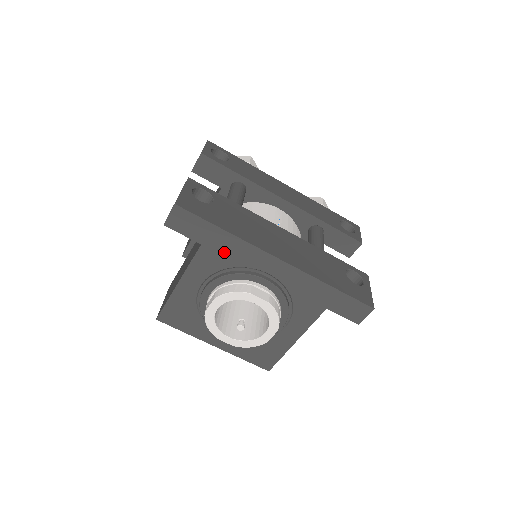
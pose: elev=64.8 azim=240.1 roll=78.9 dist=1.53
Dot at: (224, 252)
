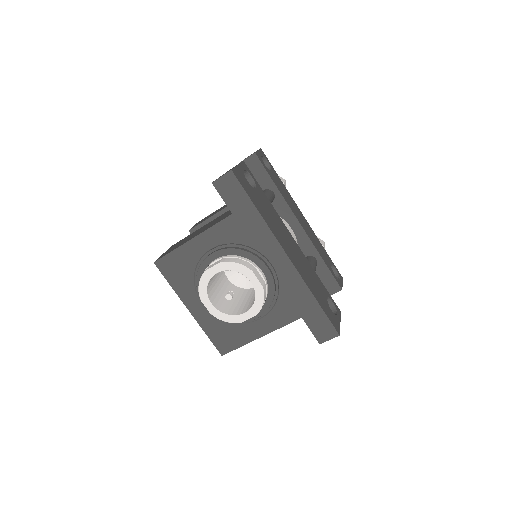
Dot at: (247, 229)
